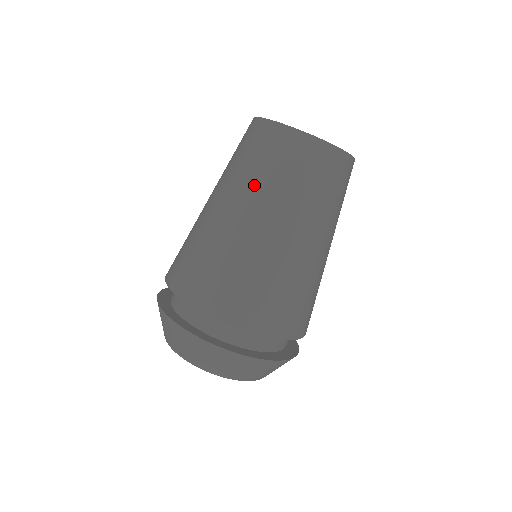
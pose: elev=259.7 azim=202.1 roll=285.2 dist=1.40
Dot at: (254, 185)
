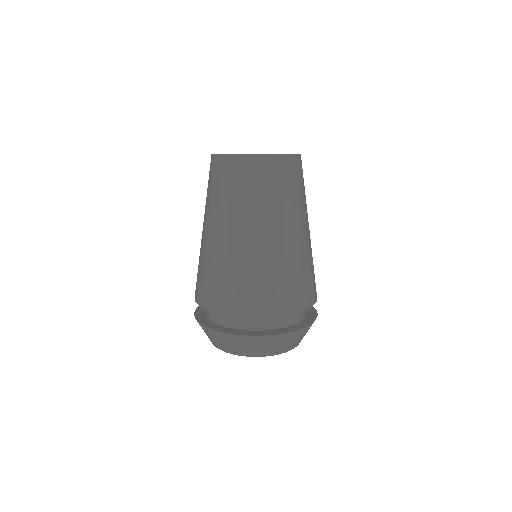
Dot at: occluded
